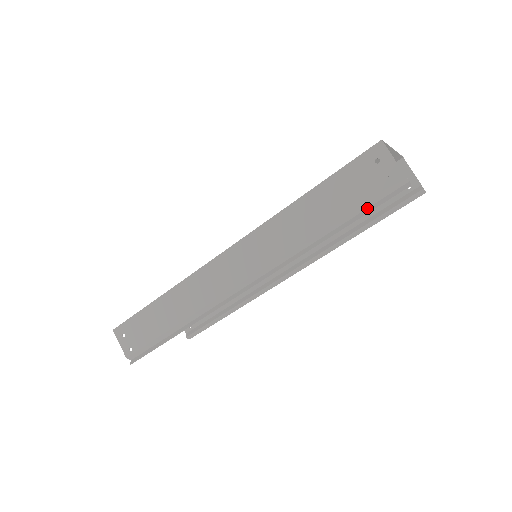
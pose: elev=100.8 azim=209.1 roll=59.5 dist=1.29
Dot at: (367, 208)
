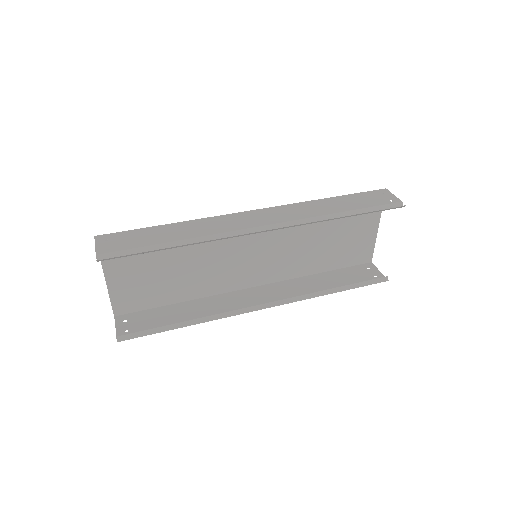
Dot at: (375, 211)
